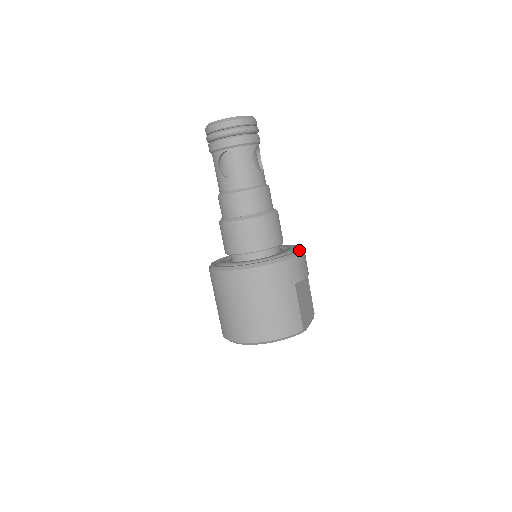
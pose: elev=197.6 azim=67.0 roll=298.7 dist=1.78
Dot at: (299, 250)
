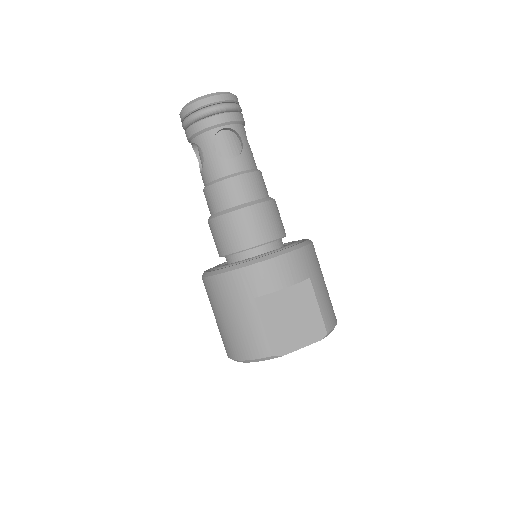
Dot at: (271, 254)
